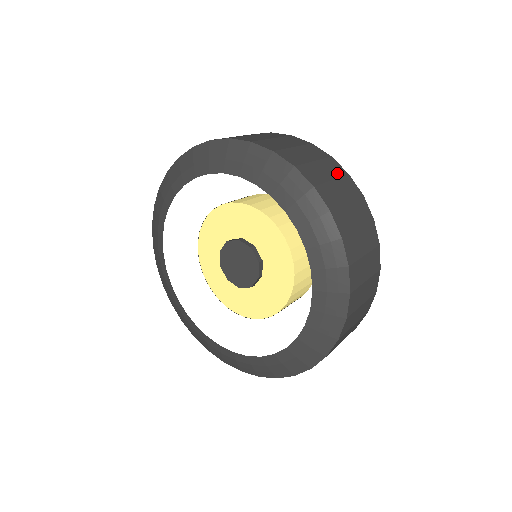
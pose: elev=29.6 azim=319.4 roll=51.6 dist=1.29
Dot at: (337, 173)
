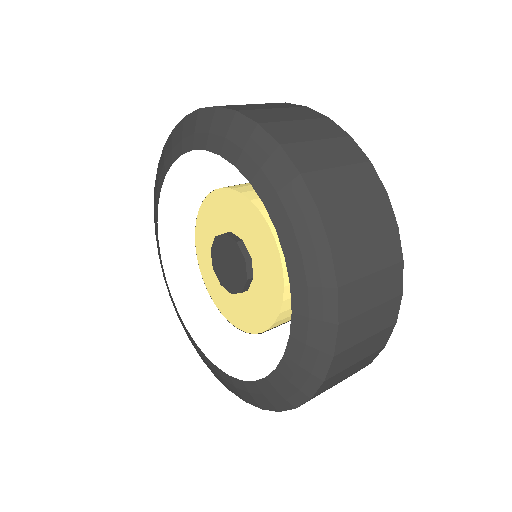
Dot at: occluded
